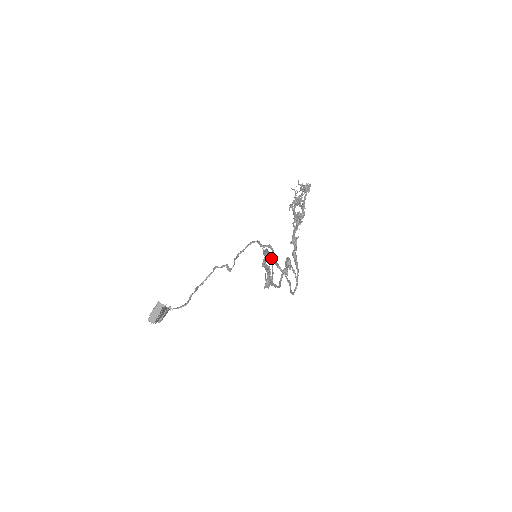
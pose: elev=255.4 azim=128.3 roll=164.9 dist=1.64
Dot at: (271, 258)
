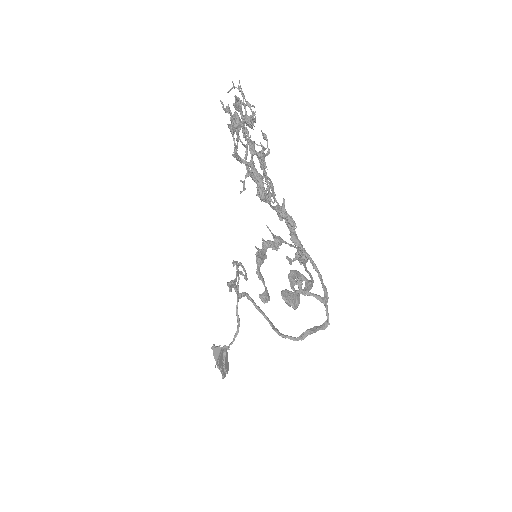
Dot at: (276, 240)
